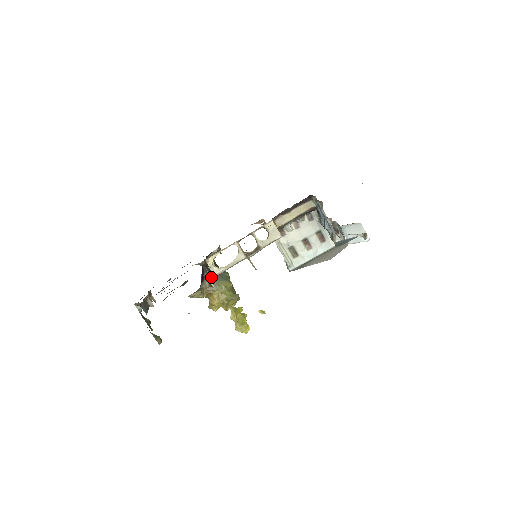
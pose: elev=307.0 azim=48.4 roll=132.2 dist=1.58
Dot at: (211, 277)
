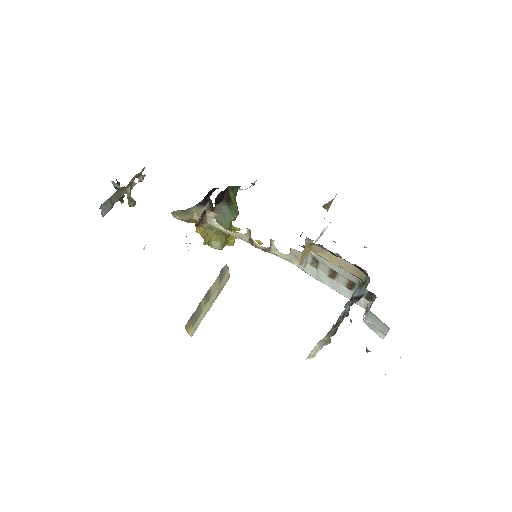
Dot at: occluded
